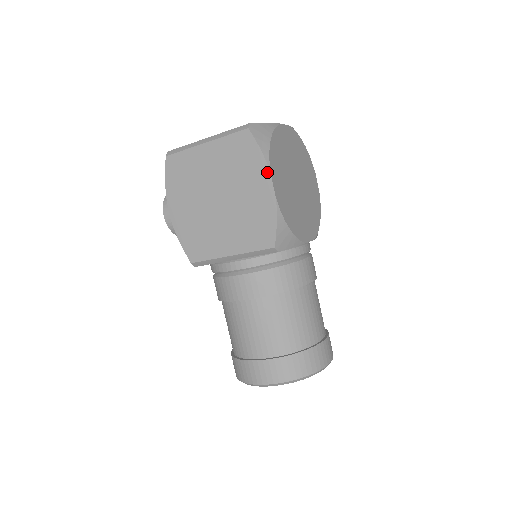
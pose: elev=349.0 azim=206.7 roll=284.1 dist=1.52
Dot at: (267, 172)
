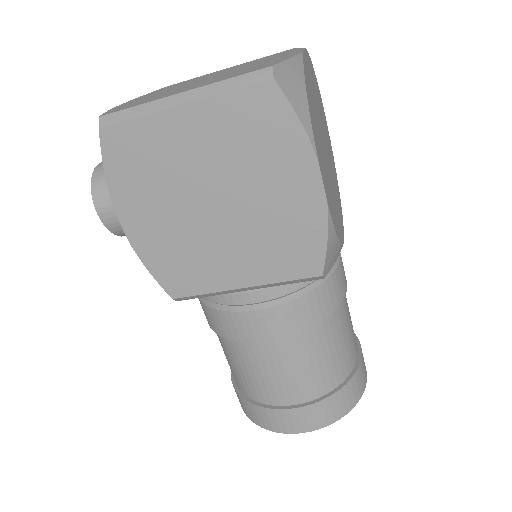
Dot at: (312, 160)
